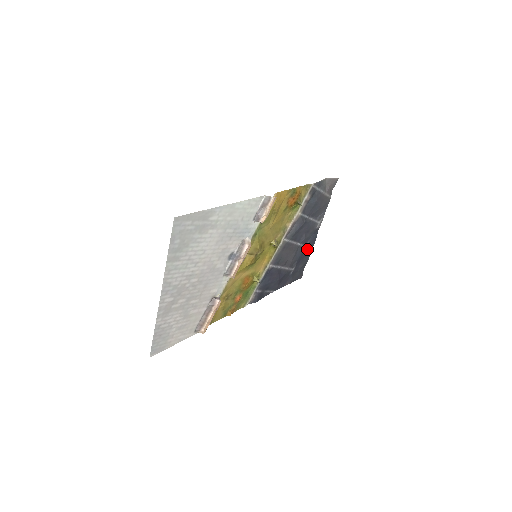
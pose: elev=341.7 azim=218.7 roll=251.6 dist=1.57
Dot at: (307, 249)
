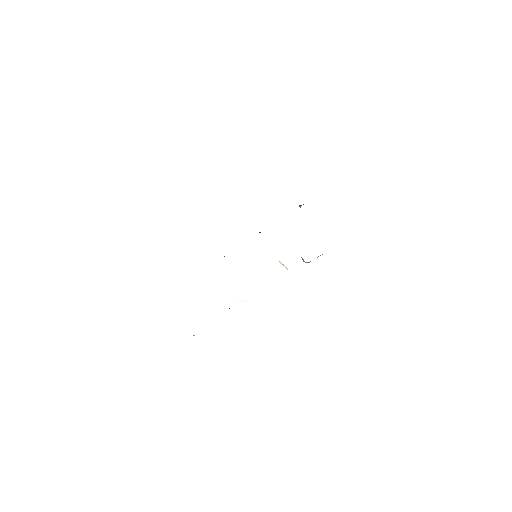
Dot at: occluded
